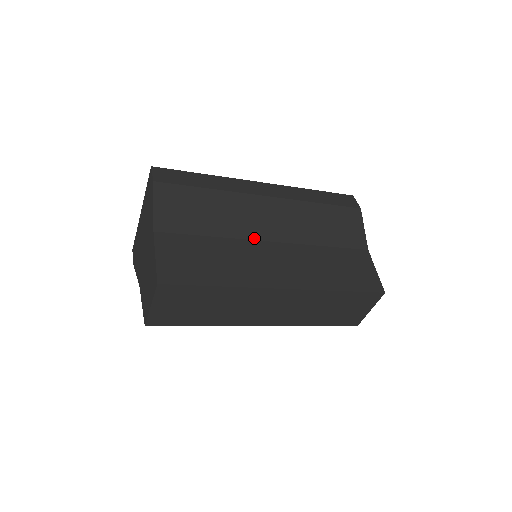
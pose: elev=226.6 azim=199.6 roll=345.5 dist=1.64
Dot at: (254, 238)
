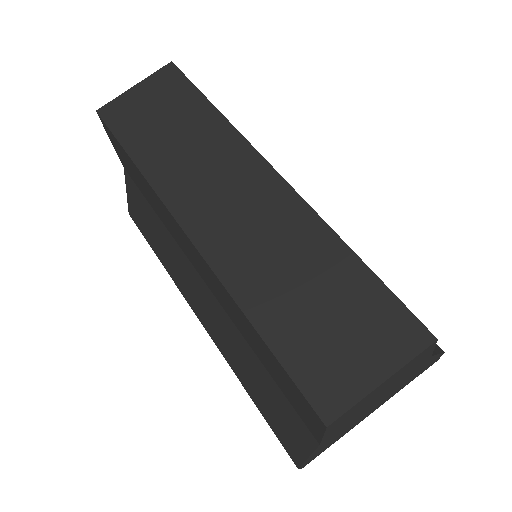
Dot at: occluded
